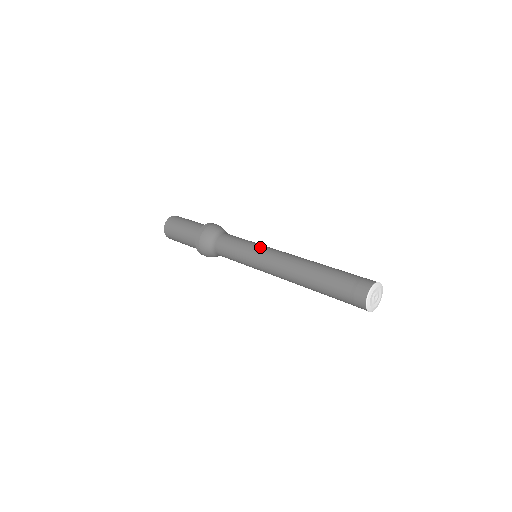
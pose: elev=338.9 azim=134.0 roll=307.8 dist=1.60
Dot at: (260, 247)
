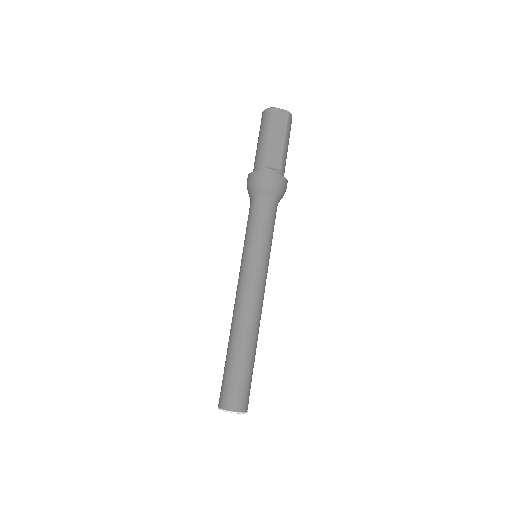
Dot at: (243, 262)
